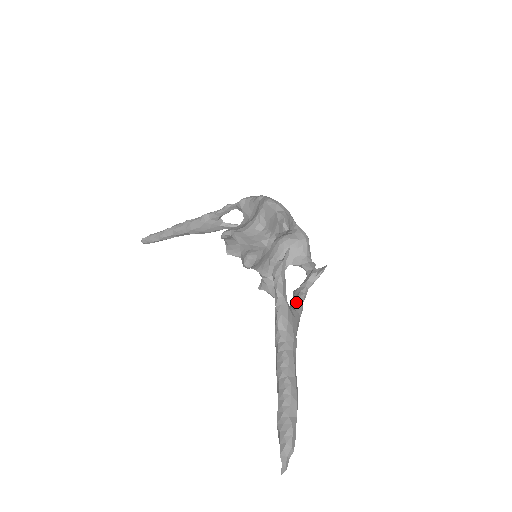
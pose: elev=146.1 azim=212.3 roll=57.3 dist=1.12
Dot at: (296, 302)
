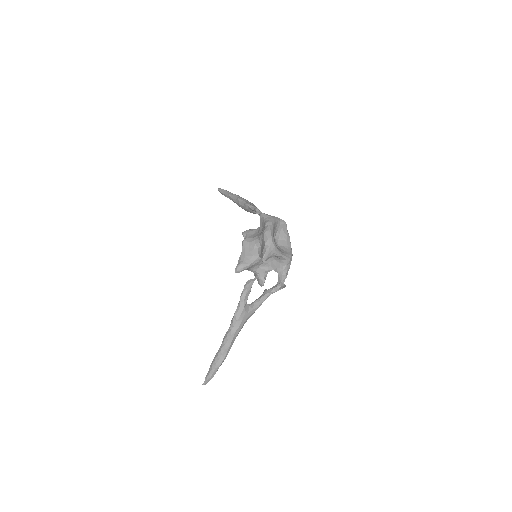
Dot at: (258, 301)
